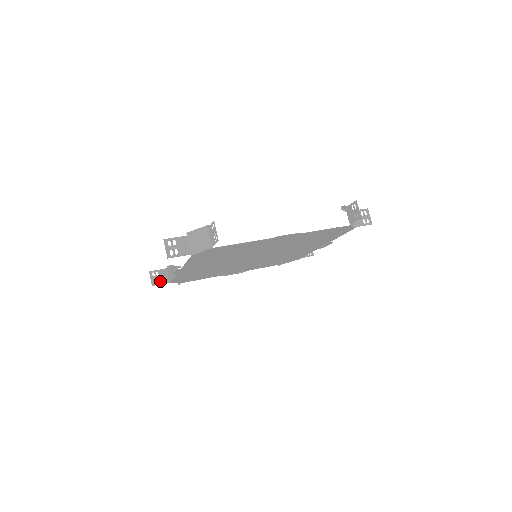
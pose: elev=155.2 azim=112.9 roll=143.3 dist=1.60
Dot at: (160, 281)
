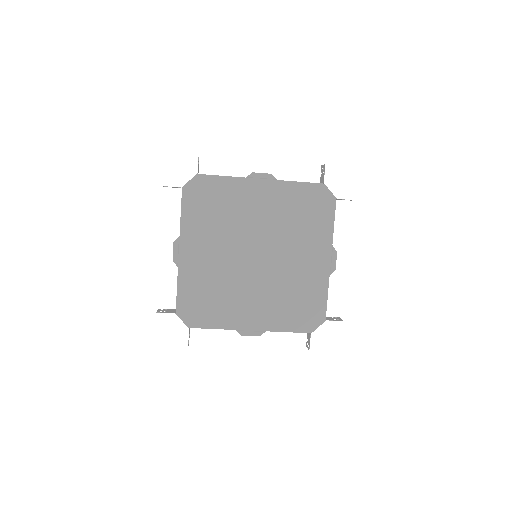
Dot at: (166, 312)
